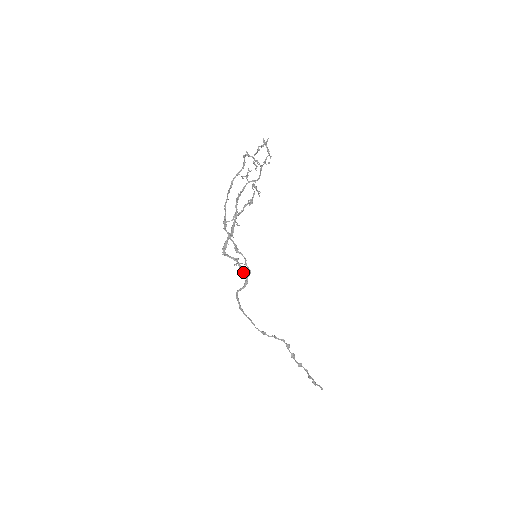
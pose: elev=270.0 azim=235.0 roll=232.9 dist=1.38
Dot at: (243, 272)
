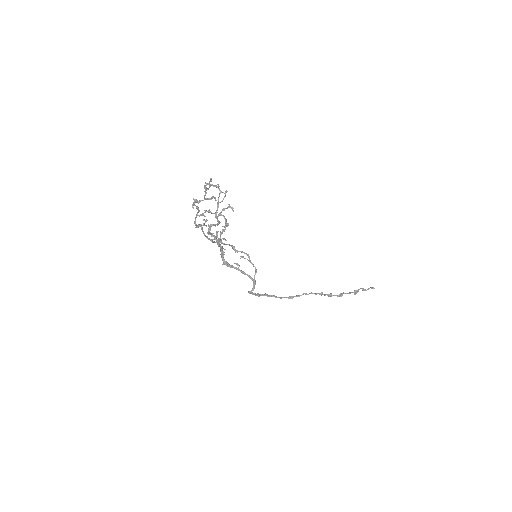
Dot at: (248, 276)
